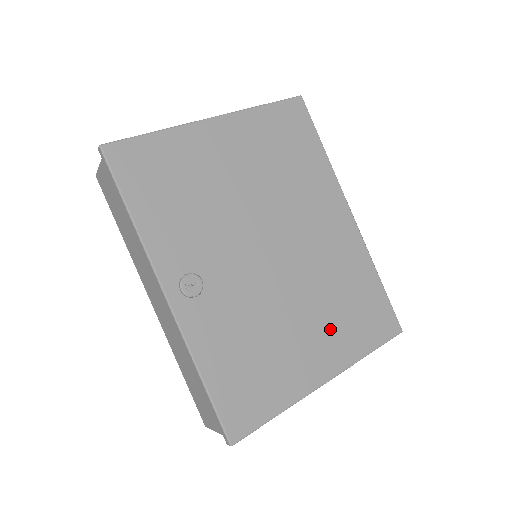
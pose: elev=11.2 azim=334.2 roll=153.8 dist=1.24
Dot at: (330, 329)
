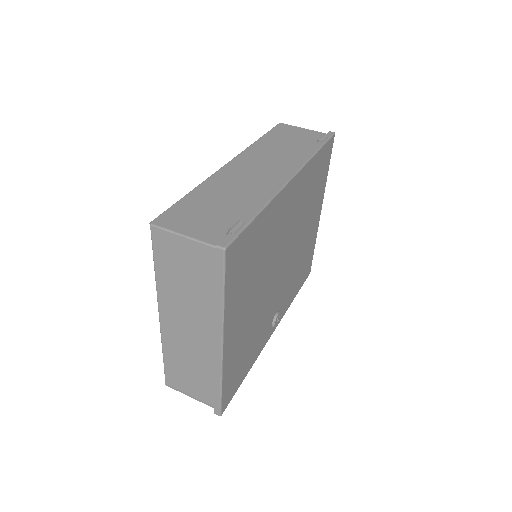
Dot at: (313, 208)
